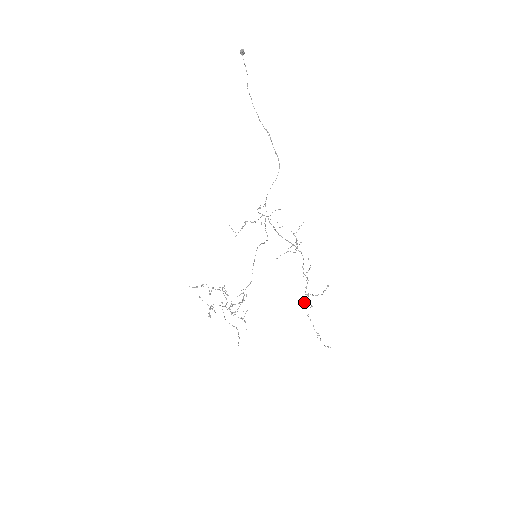
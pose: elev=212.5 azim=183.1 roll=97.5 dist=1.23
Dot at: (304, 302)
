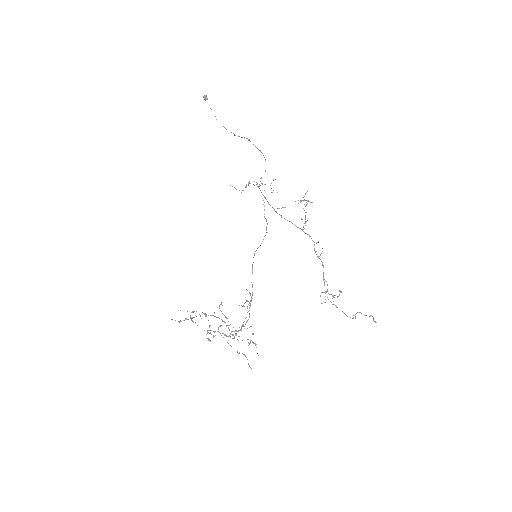
Dot at: (325, 291)
